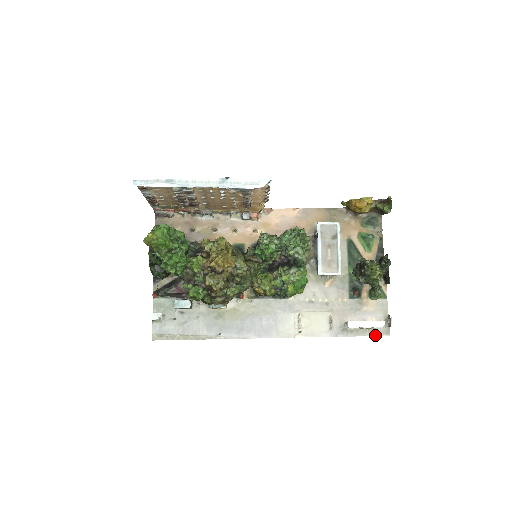
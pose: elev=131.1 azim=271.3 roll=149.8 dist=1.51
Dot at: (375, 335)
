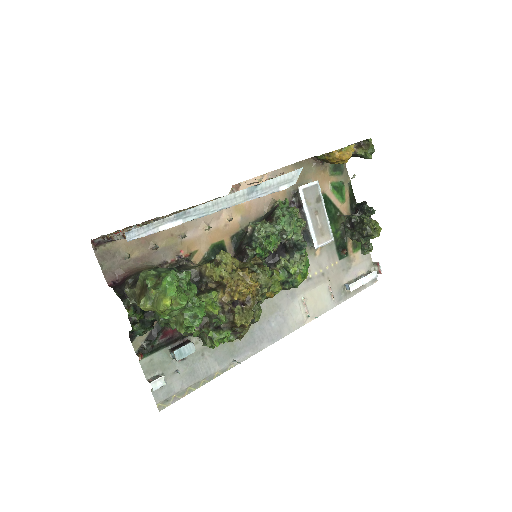
Dot at: (367, 286)
